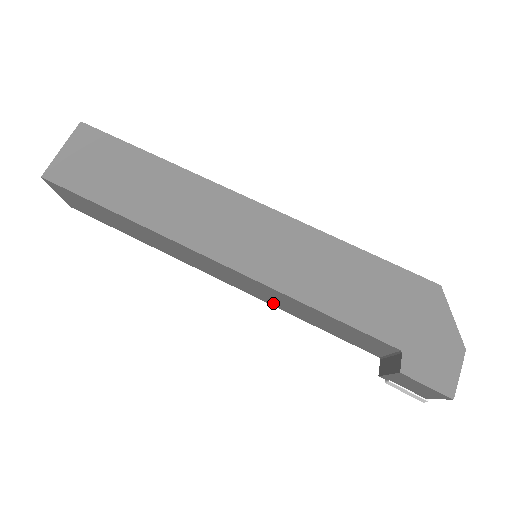
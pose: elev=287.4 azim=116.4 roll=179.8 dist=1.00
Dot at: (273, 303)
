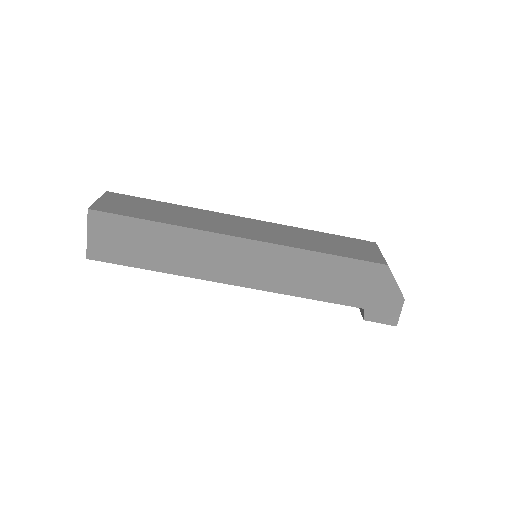
Dot at: occluded
